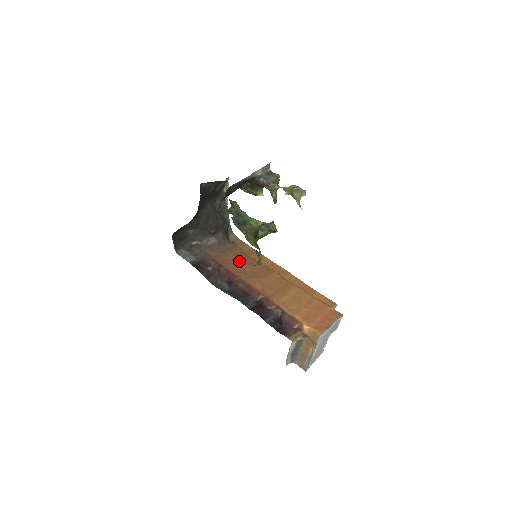
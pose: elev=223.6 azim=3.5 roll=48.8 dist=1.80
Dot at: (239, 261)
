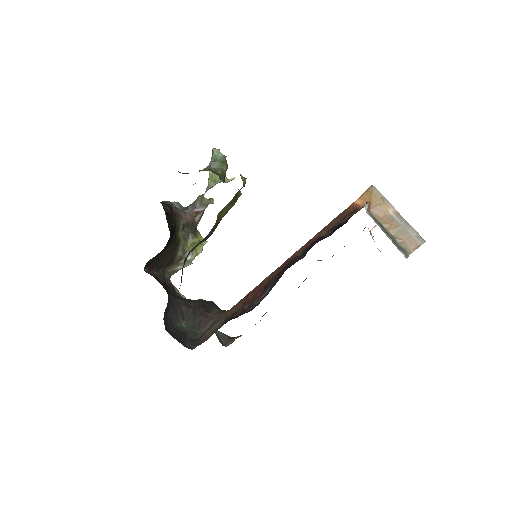
Dot at: occluded
